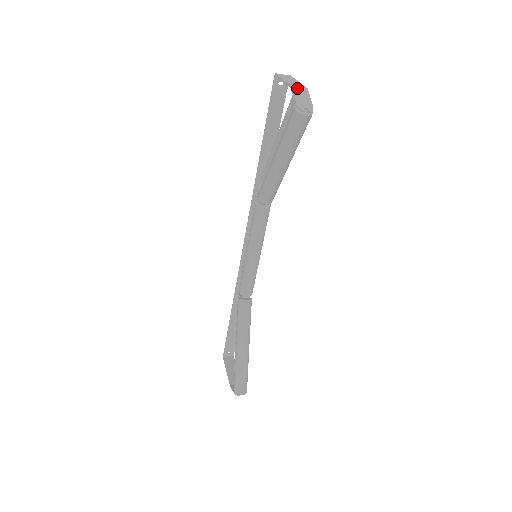
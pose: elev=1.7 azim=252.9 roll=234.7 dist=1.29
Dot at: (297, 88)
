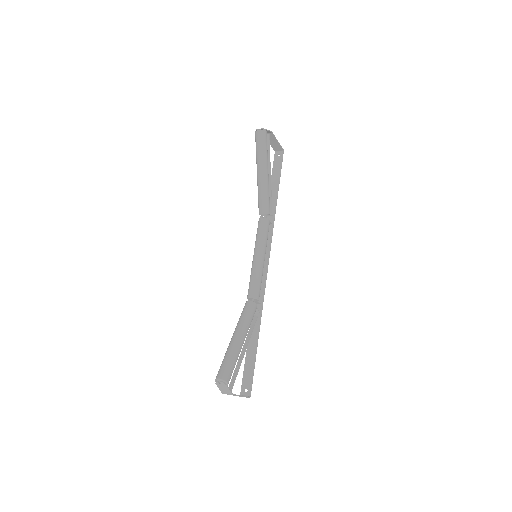
Dot at: occluded
